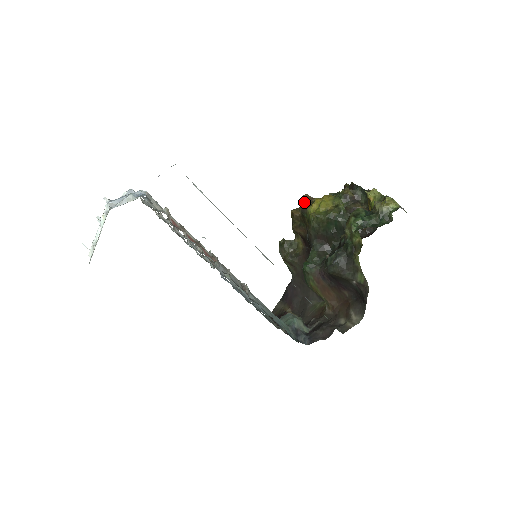
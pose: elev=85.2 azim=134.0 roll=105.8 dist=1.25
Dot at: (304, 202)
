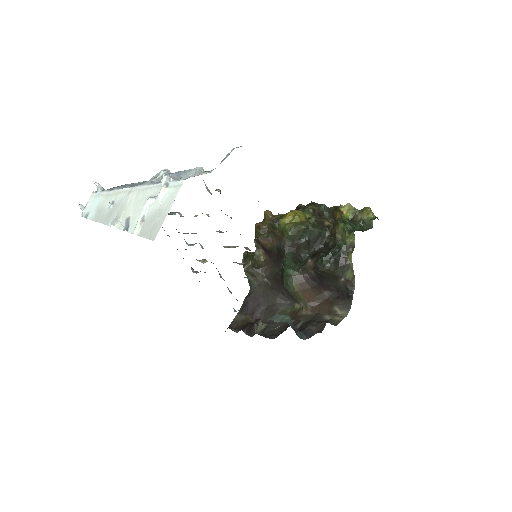
Dot at: (268, 216)
